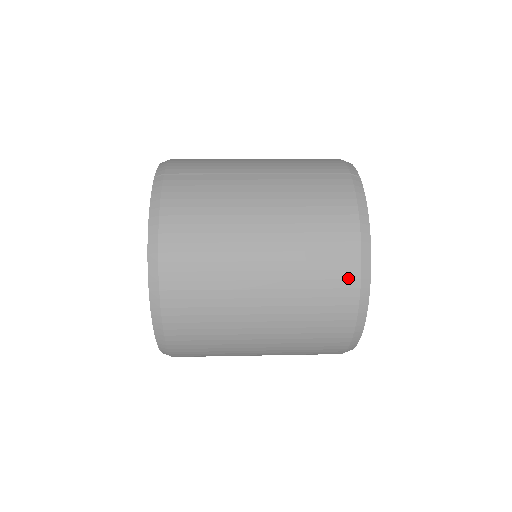
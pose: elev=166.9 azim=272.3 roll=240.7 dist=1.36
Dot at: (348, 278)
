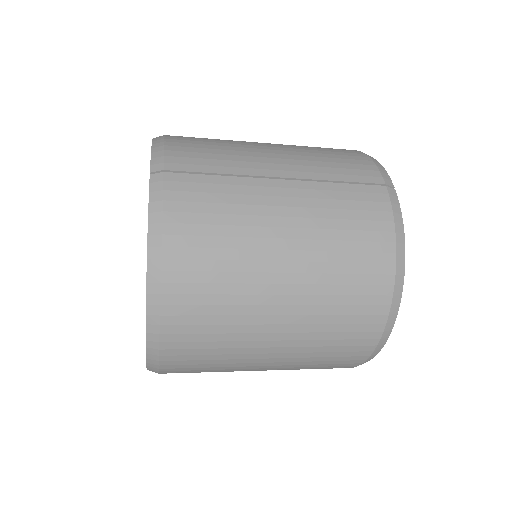
Dot at: (376, 314)
